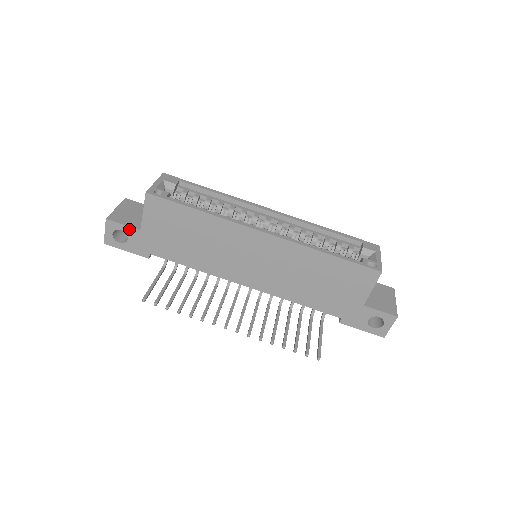
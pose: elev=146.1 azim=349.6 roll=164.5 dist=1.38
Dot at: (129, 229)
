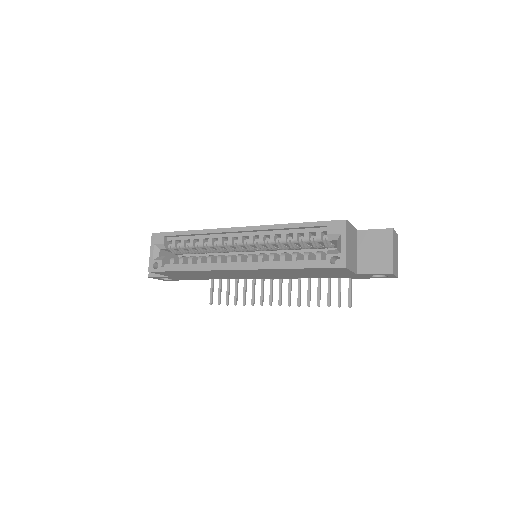
Dot at: (165, 277)
